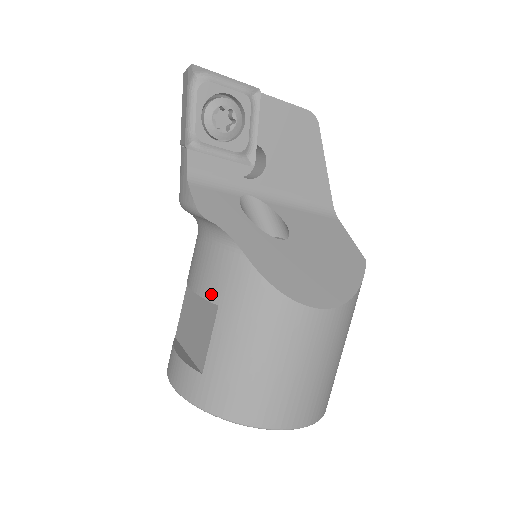
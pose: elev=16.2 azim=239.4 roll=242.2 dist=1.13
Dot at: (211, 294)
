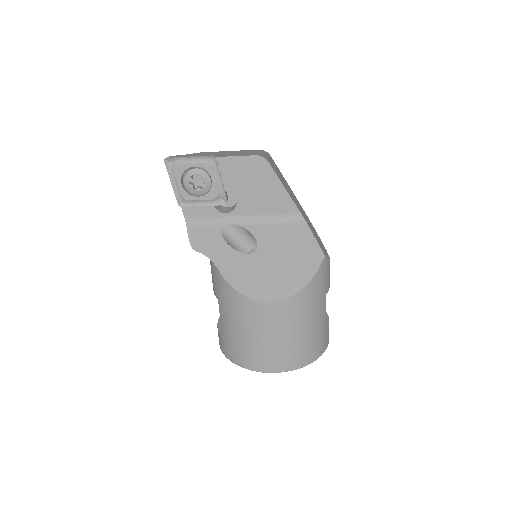
Dot at: (215, 292)
